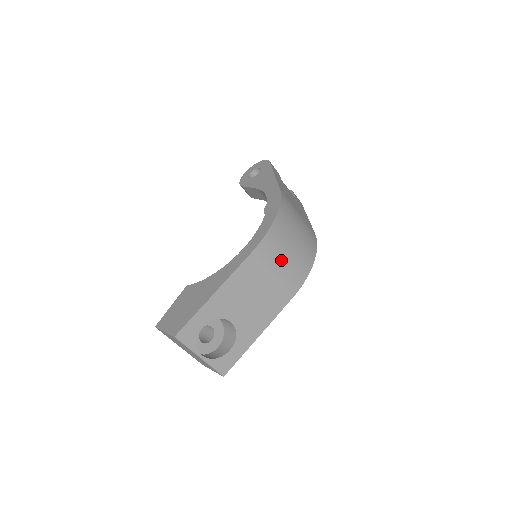
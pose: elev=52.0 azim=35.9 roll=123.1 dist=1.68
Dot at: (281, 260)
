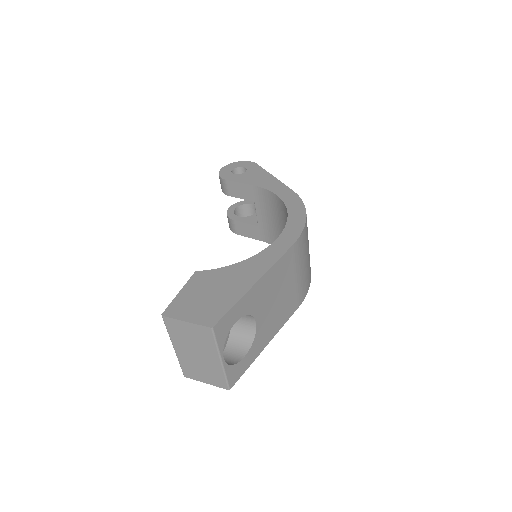
Dot at: (303, 263)
